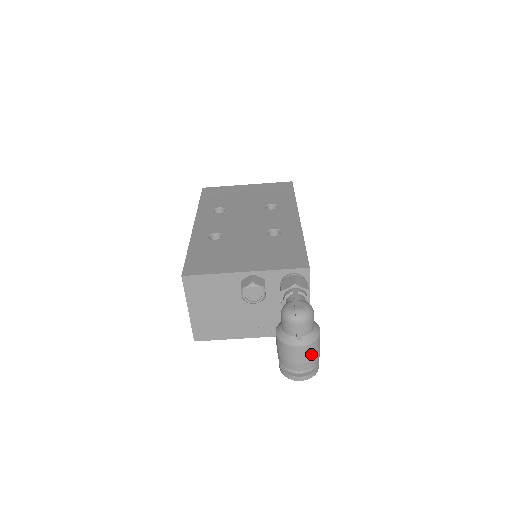
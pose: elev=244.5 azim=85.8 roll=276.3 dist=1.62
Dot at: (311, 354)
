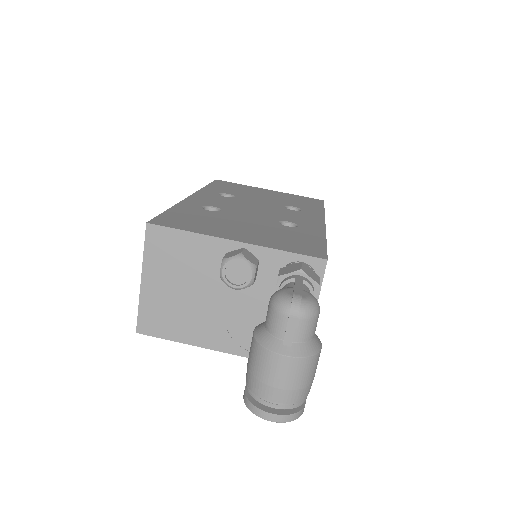
Dot at: (299, 377)
